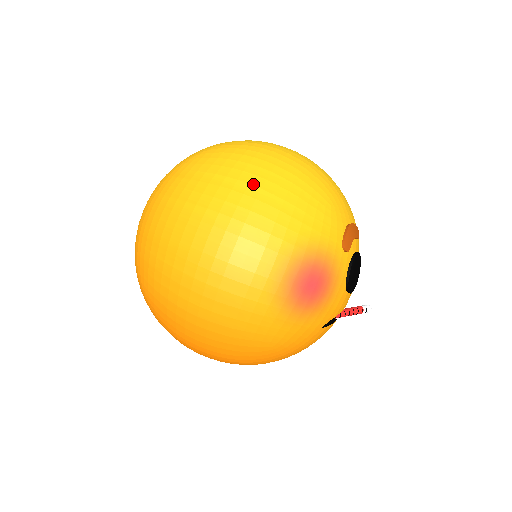
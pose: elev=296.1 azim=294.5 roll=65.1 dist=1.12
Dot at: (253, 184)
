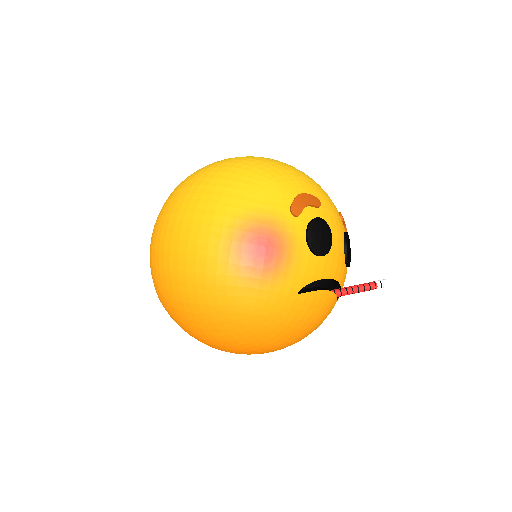
Dot at: (202, 184)
